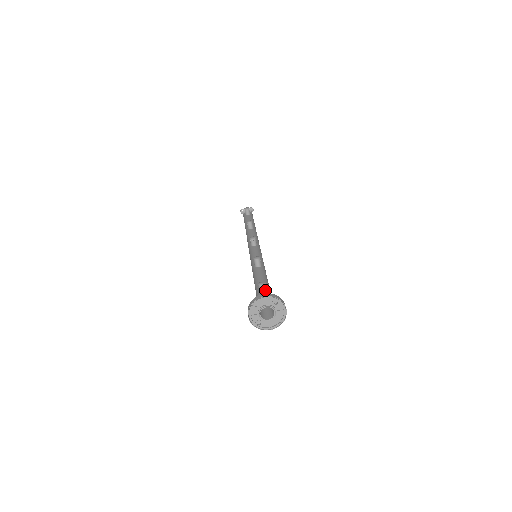
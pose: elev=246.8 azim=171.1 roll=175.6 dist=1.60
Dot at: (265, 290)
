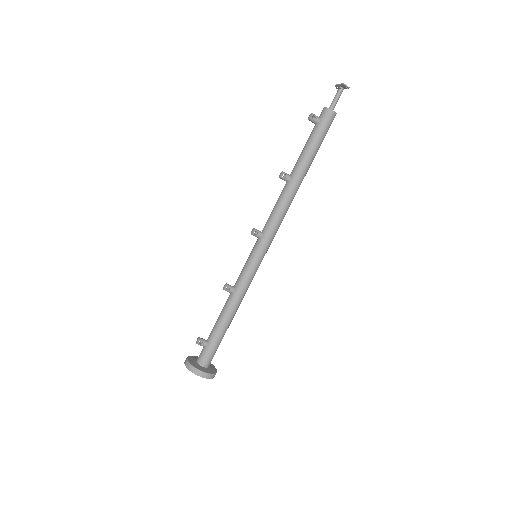
Dot at: occluded
